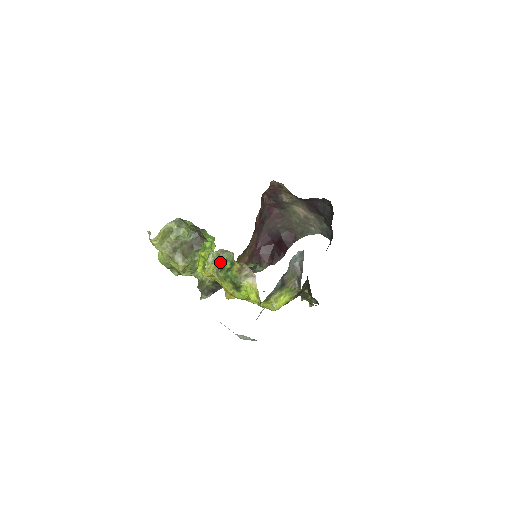
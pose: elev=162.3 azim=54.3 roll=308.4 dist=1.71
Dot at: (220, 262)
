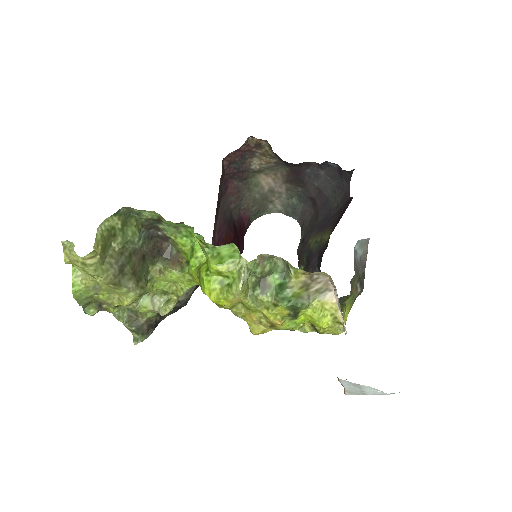
Dot at: (256, 277)
